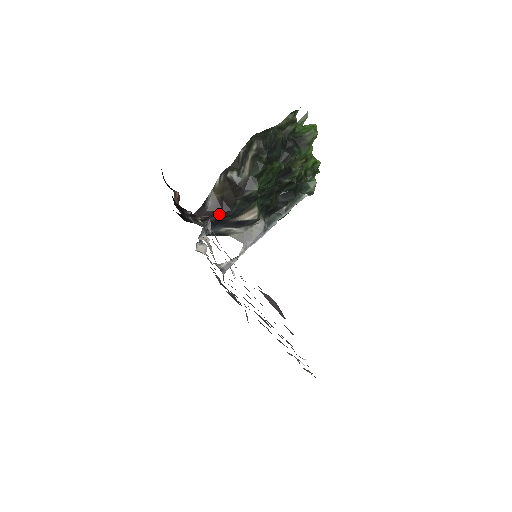
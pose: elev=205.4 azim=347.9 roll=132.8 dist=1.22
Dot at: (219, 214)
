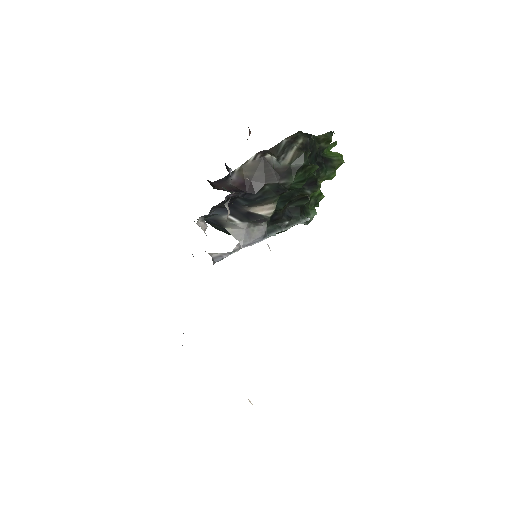
Dot at: (242, 192)
